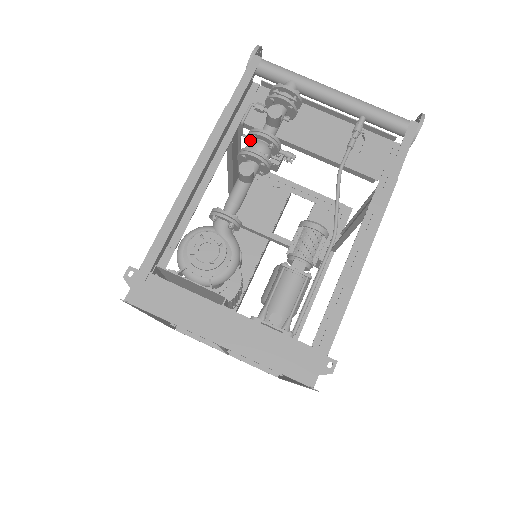
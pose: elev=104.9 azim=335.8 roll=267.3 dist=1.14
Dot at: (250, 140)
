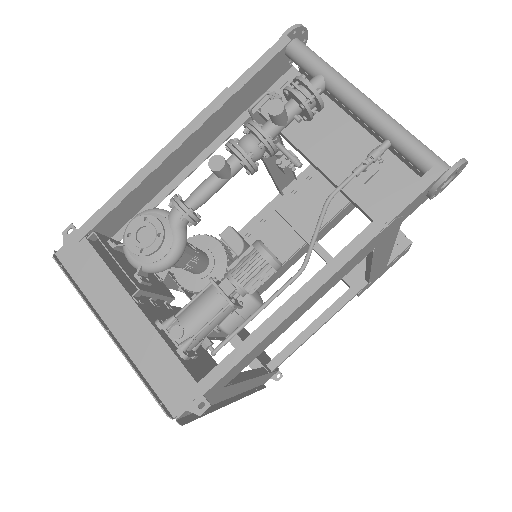
Dot at: occluded
